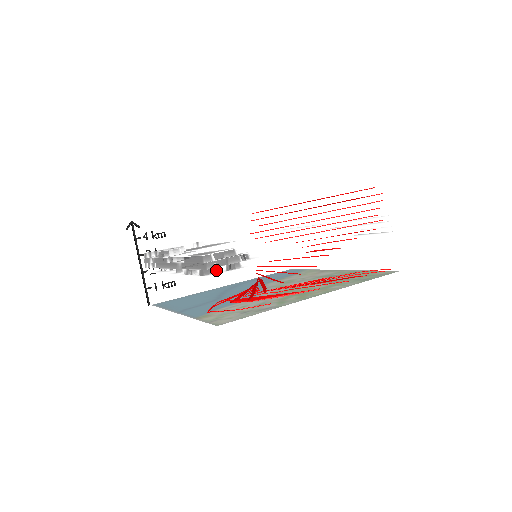
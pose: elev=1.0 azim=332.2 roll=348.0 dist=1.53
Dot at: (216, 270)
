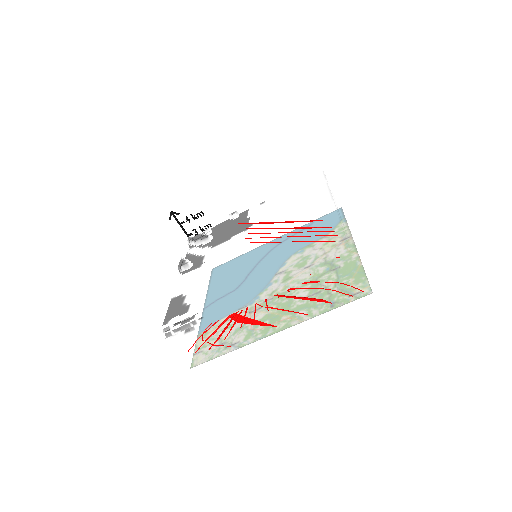
Dot at: occluded
